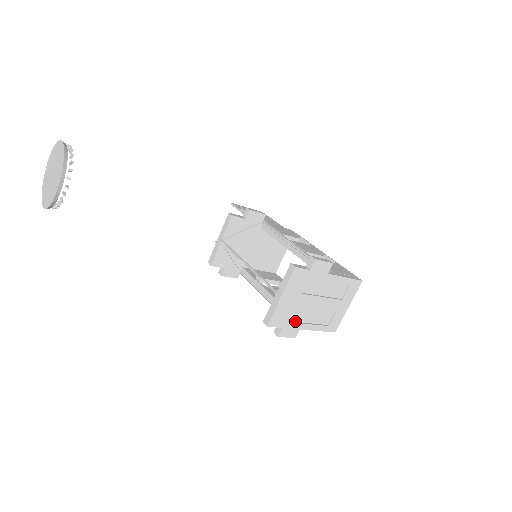
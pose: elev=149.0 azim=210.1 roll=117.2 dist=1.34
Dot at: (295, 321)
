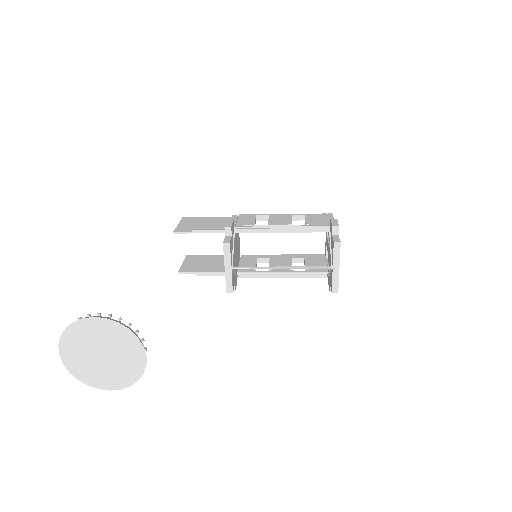
Dot at: occluded
